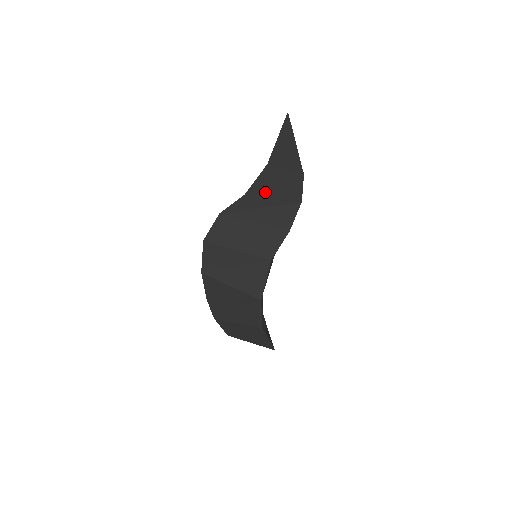
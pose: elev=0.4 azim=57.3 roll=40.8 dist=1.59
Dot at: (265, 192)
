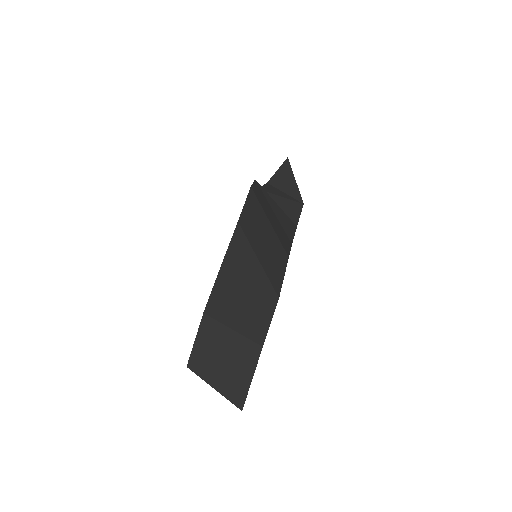
Dot at: (274, 198)
